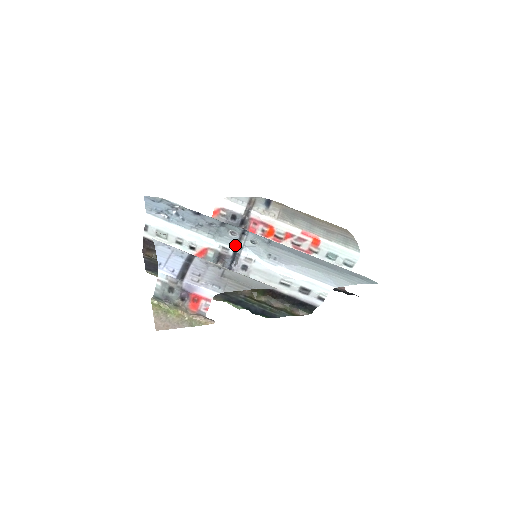
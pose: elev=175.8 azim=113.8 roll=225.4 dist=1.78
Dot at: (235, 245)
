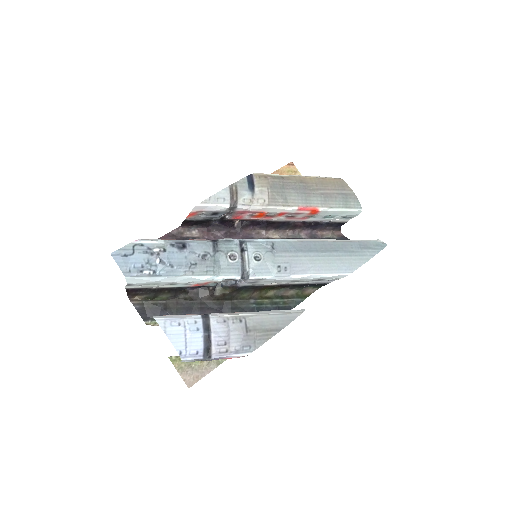
Dot at: (240, 272)
